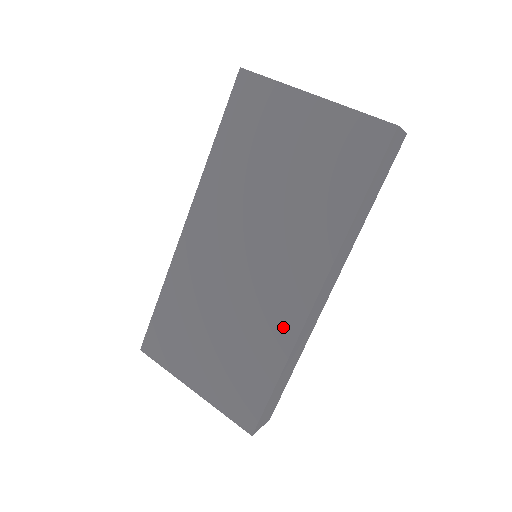
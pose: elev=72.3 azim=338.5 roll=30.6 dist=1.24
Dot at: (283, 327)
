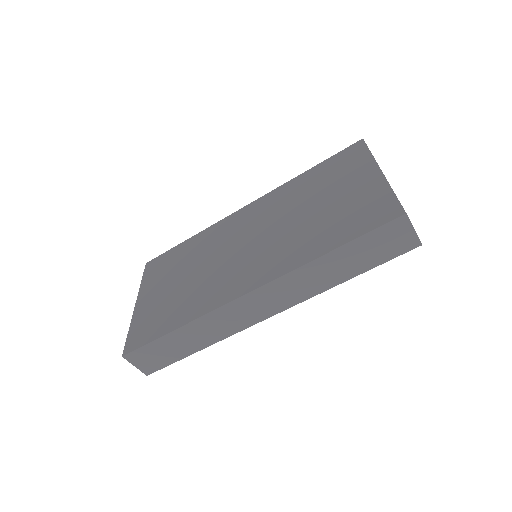
Dot at: (213, 298)
